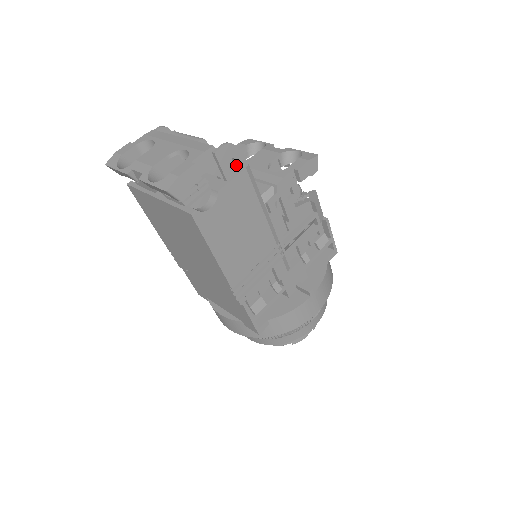
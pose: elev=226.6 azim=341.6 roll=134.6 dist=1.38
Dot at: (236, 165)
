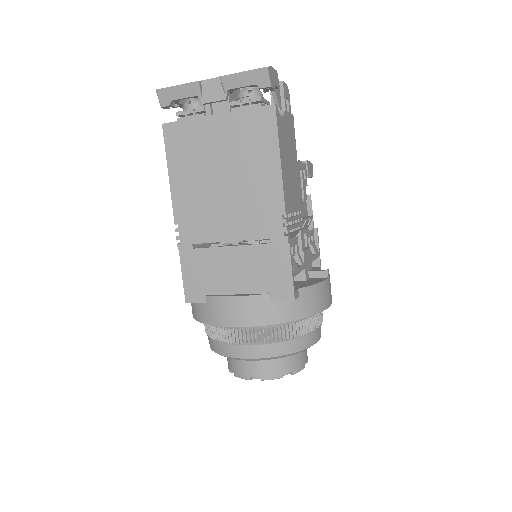
Dot at: (288, 107)
